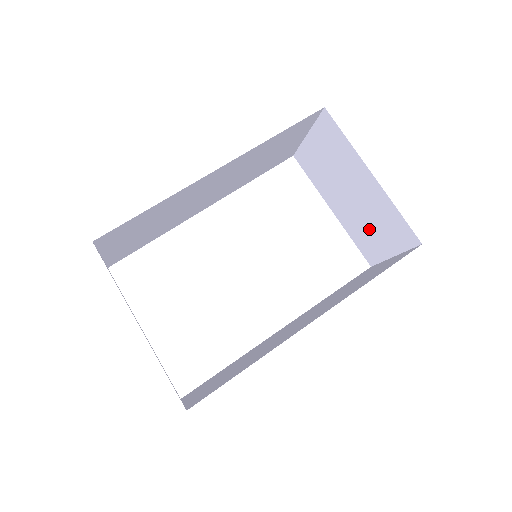
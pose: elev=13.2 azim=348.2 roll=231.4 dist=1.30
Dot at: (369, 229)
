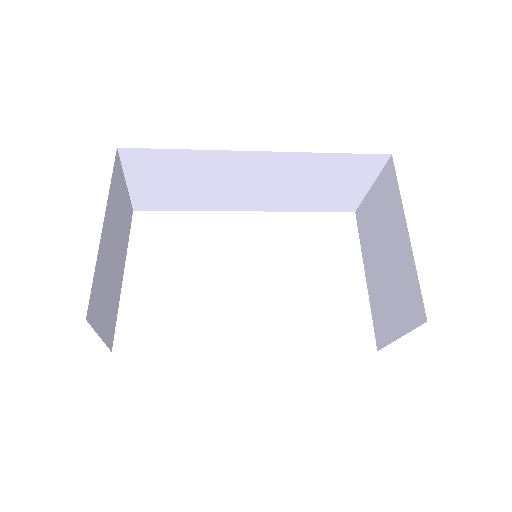
Dot at: (388, 300)
